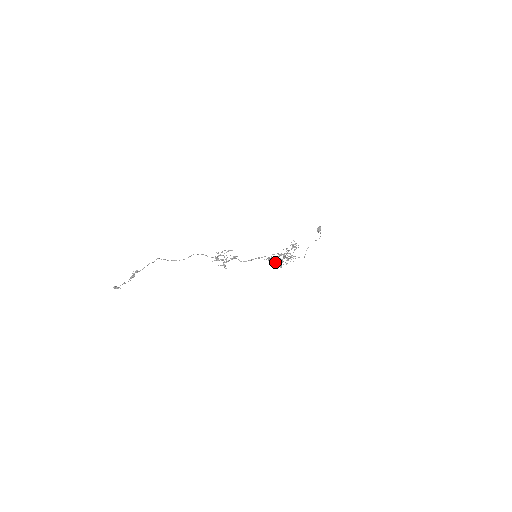
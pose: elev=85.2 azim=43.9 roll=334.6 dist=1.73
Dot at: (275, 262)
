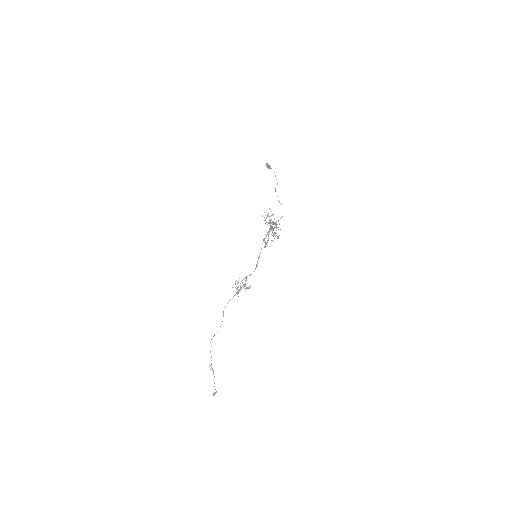
Dot at: occluded
